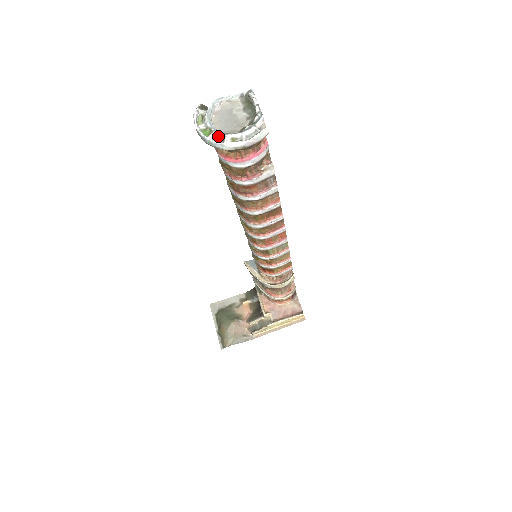
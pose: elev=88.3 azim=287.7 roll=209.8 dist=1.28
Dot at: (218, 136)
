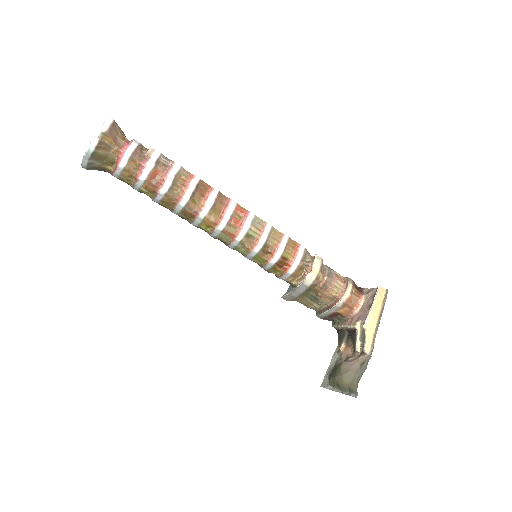
Dot at: occluded
